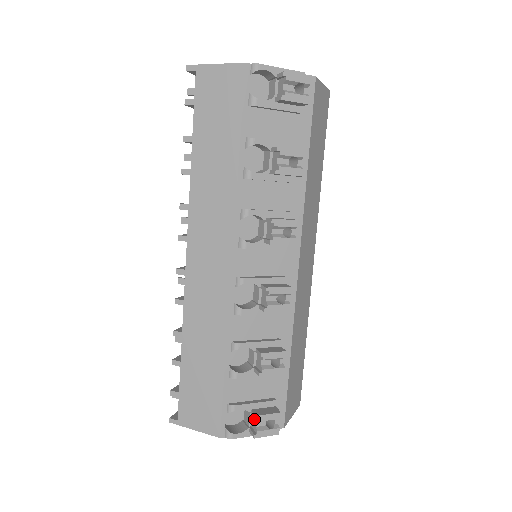
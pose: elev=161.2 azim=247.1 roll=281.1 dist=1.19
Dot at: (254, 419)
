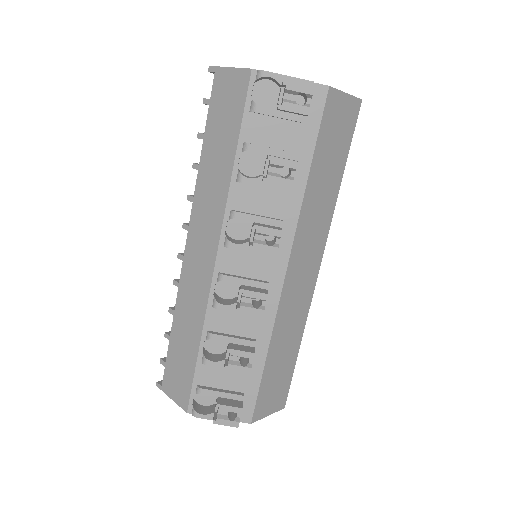
Dot at: occluded
